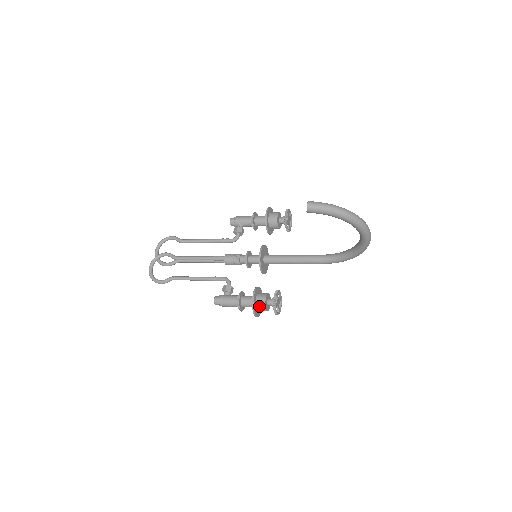
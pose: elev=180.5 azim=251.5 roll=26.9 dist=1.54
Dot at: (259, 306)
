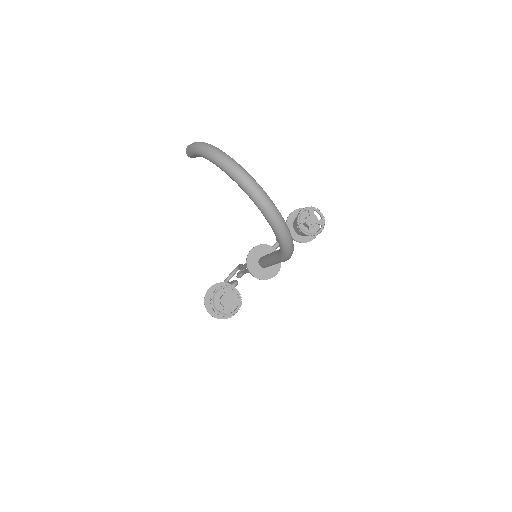
Dot at: occluded
